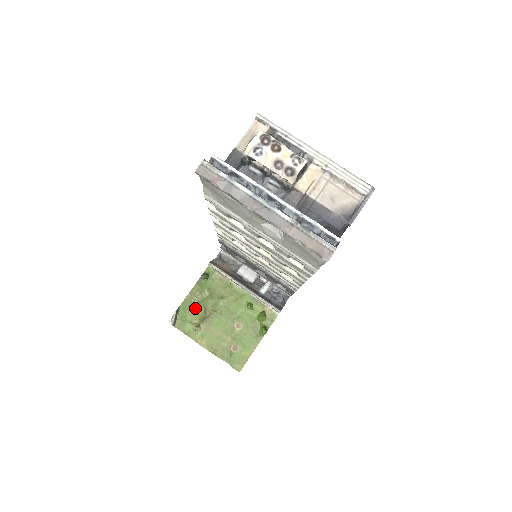
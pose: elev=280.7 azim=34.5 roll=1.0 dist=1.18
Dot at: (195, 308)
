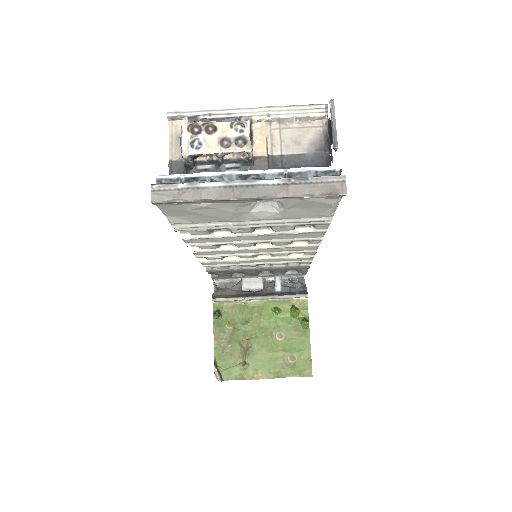
Dot at: (229, 350)
